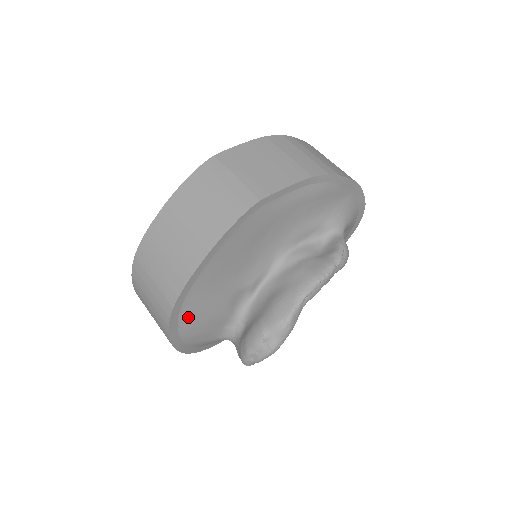
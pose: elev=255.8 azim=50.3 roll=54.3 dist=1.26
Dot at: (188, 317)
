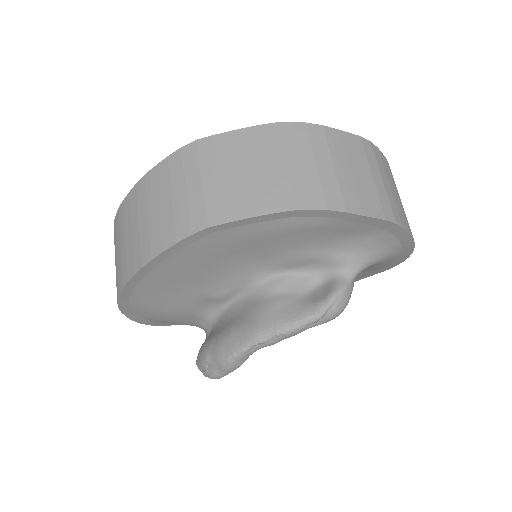
Dot at: (142, 308)
